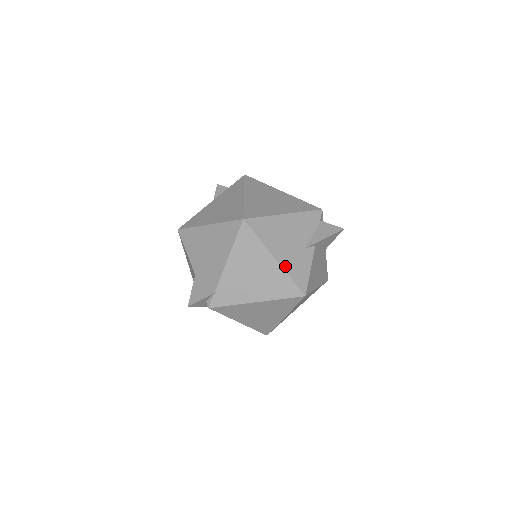
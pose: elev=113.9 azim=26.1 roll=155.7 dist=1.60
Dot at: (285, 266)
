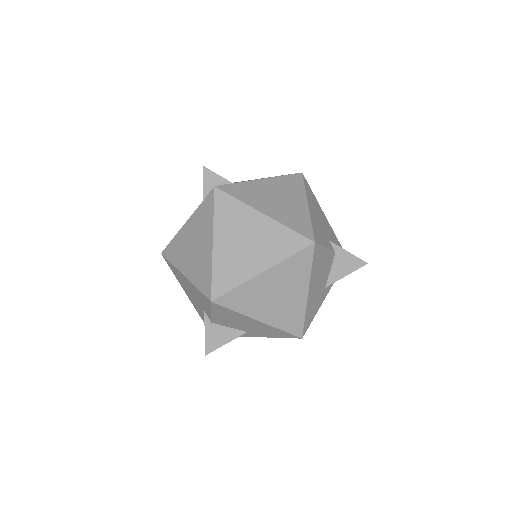
Dot at: (312, 216)
